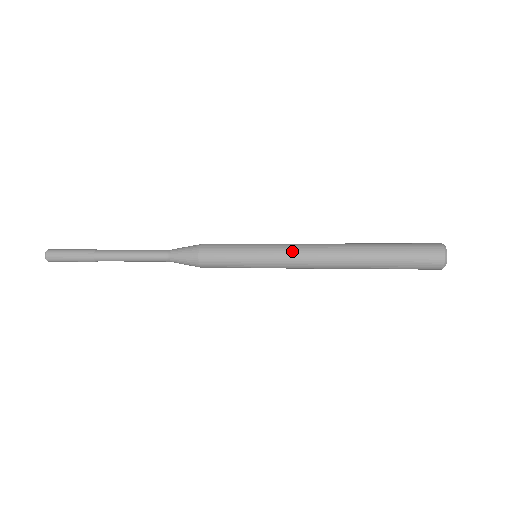
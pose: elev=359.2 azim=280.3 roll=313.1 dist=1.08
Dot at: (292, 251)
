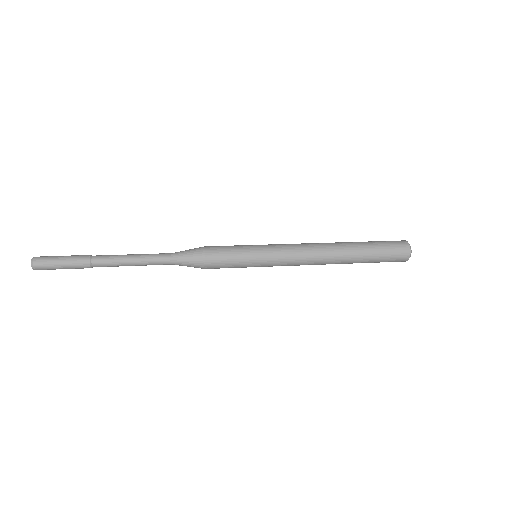
Dot at: (291, 247)
